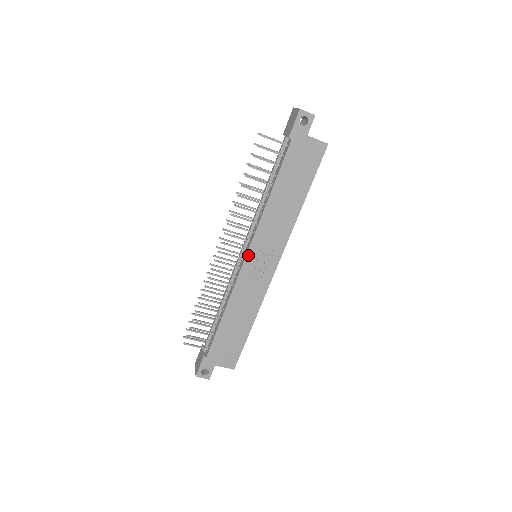
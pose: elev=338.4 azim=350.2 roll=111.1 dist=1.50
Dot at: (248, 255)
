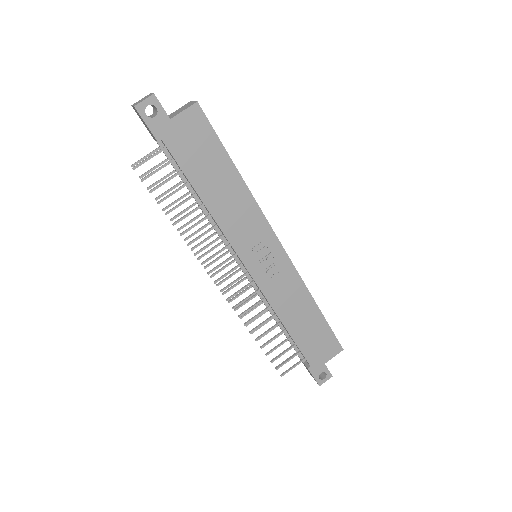
Dot at: (248, 267)
